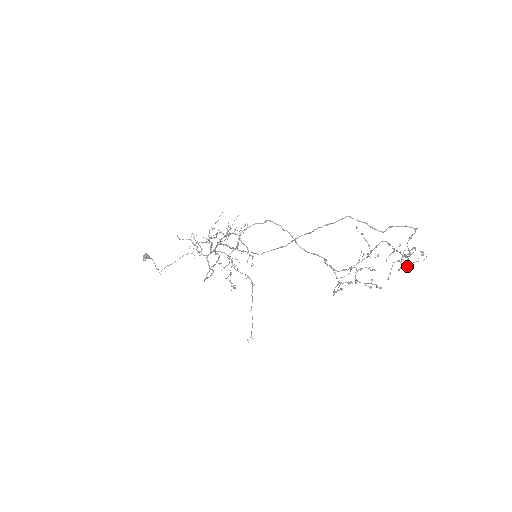
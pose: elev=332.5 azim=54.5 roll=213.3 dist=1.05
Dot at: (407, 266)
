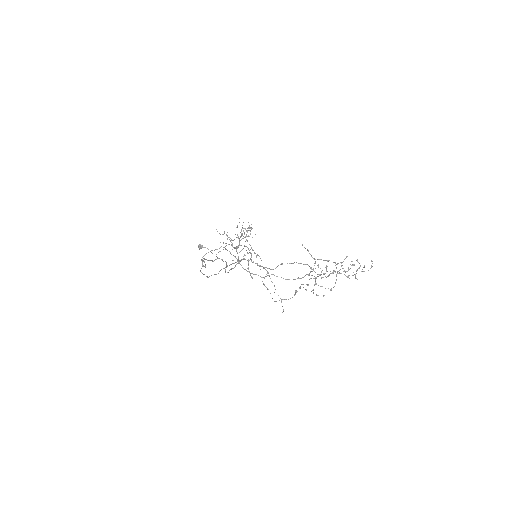
Dot at: (353, 275)
